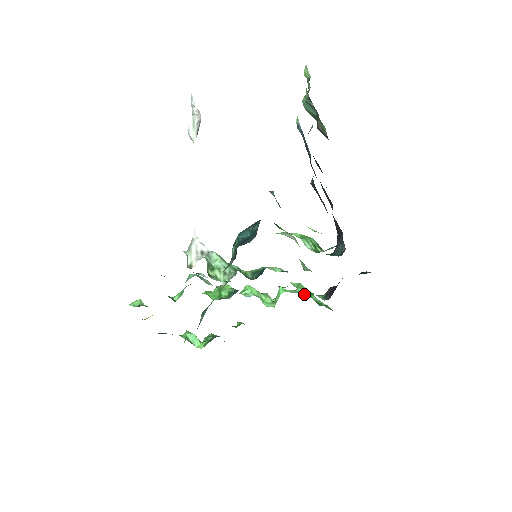
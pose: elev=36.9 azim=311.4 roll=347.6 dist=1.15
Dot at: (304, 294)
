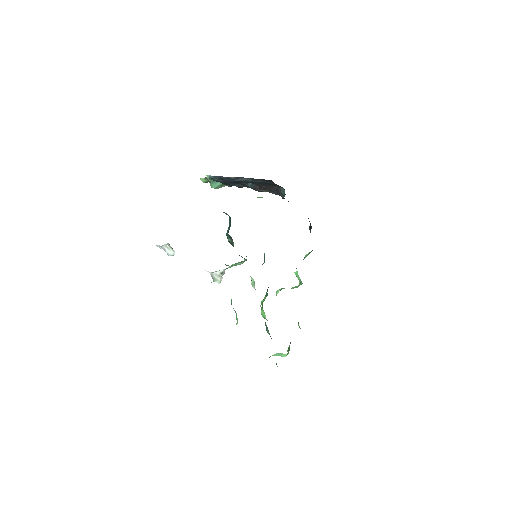
Dot at: occluded
